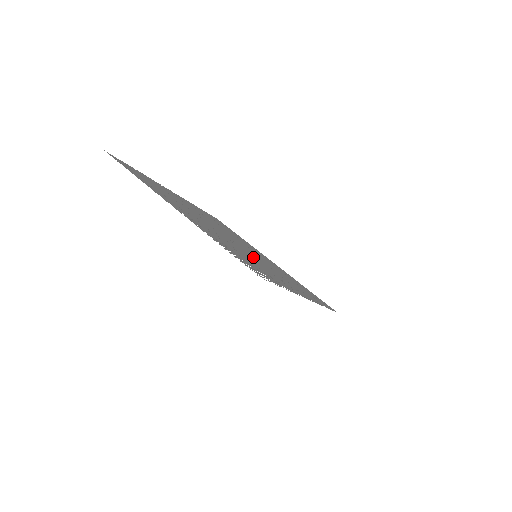
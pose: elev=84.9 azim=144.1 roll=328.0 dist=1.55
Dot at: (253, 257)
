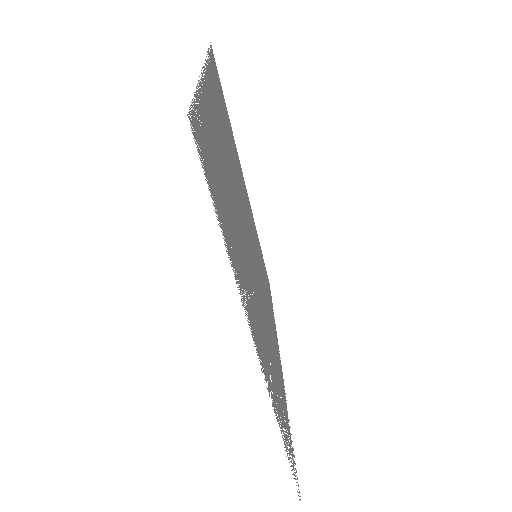
Dot at: (265, 306)
